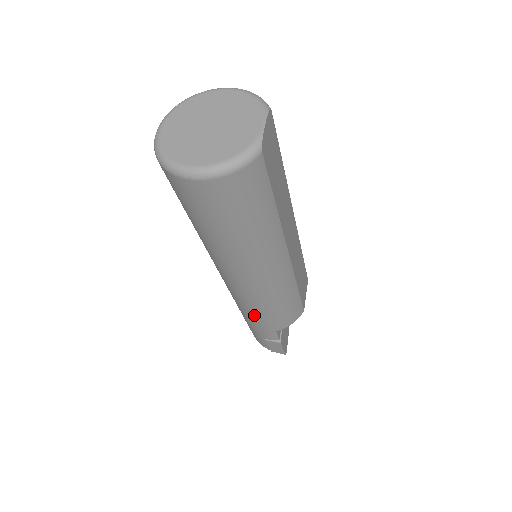
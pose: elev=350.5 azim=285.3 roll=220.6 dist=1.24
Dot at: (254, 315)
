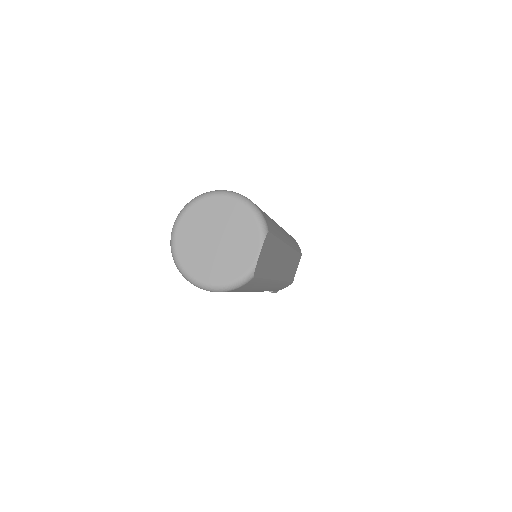
Dot at: occluded
